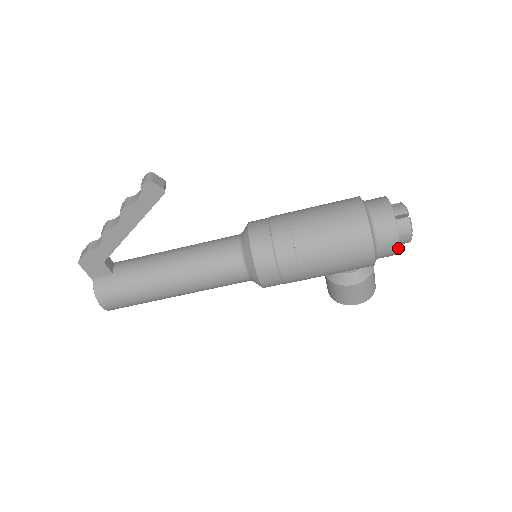
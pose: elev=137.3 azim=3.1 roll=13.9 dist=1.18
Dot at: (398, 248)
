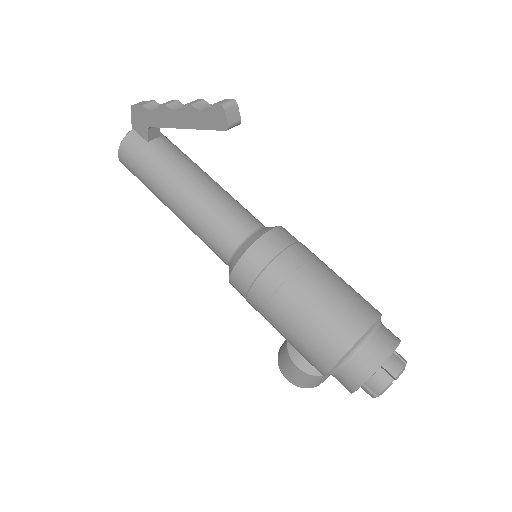
Dot at: (353, 391)
